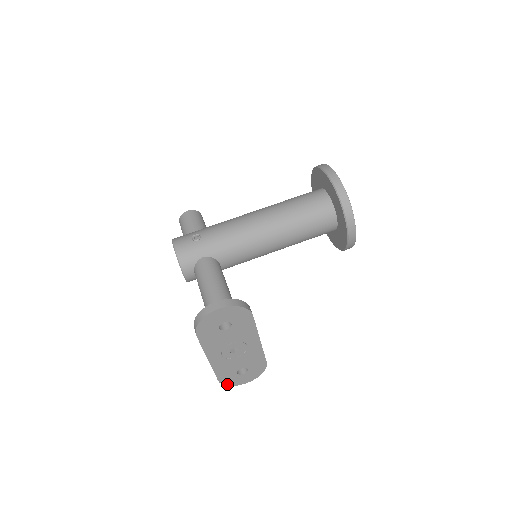
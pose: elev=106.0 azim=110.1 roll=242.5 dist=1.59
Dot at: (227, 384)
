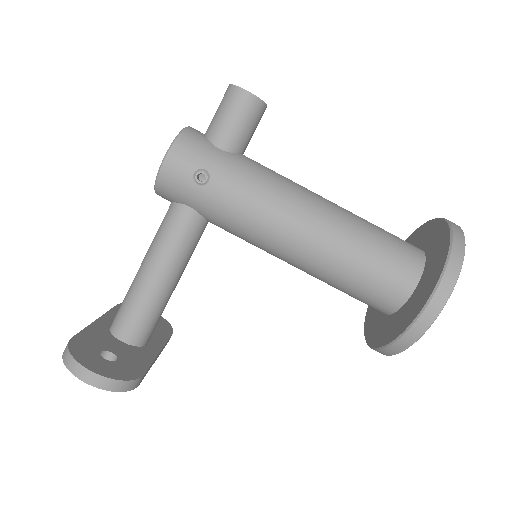
Dot at: occluded
